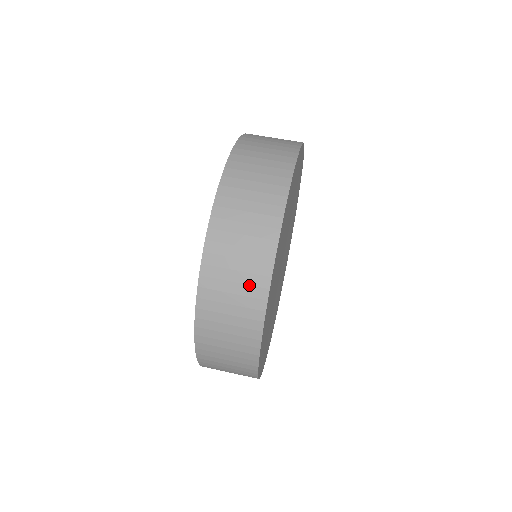
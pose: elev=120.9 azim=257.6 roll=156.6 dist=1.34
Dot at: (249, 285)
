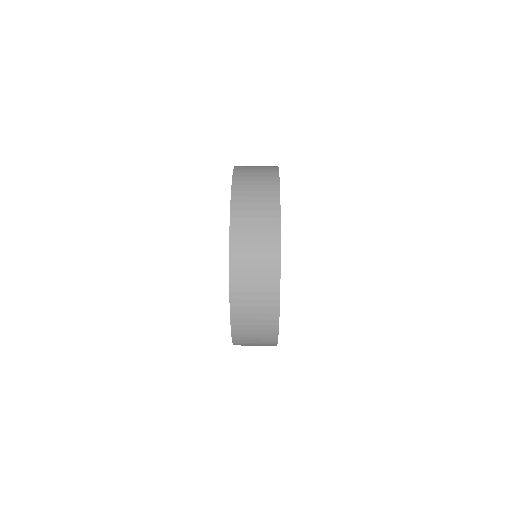
Dot at: (266, 276)
